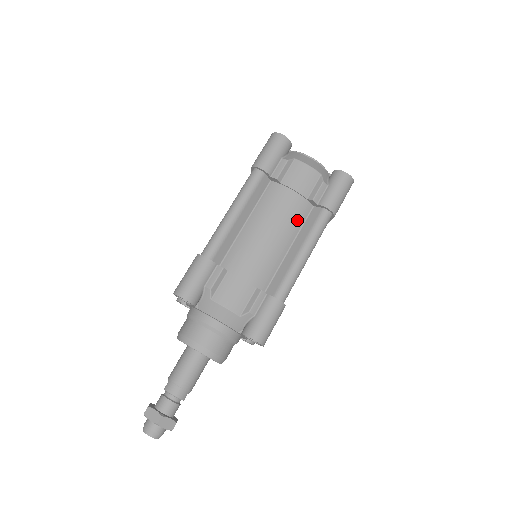
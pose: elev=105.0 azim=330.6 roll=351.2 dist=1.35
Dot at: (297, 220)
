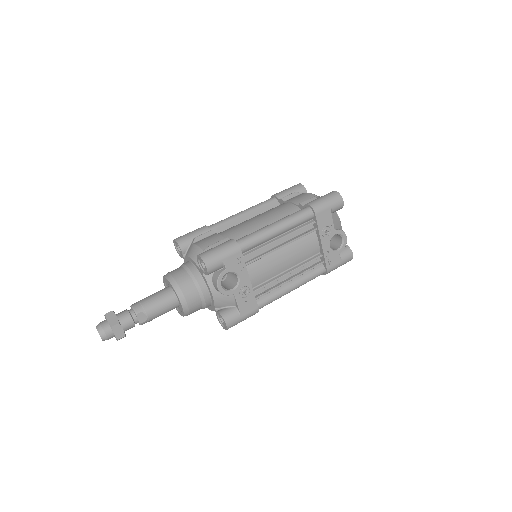
Dot at: (284, 215)
